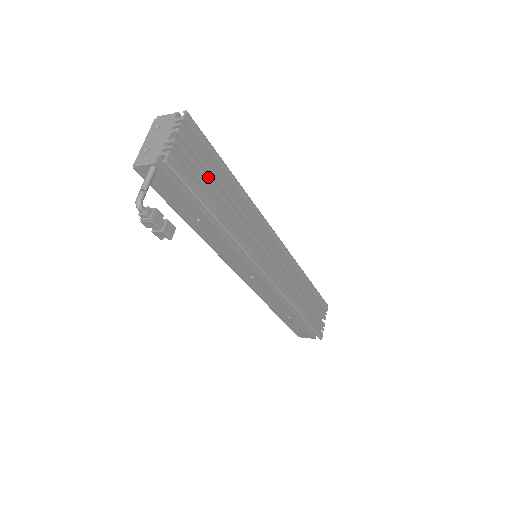
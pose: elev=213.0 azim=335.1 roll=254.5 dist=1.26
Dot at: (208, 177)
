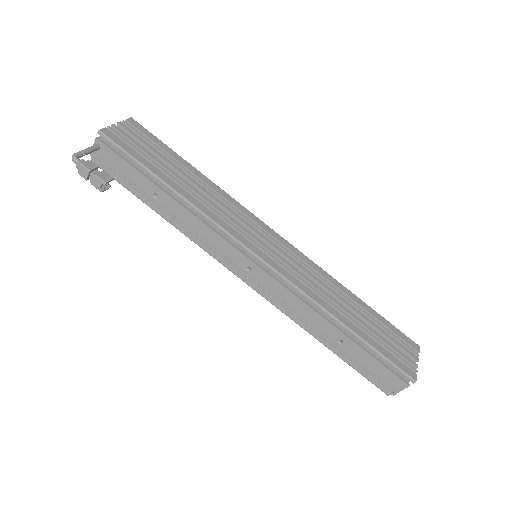
Dot at: occluded
